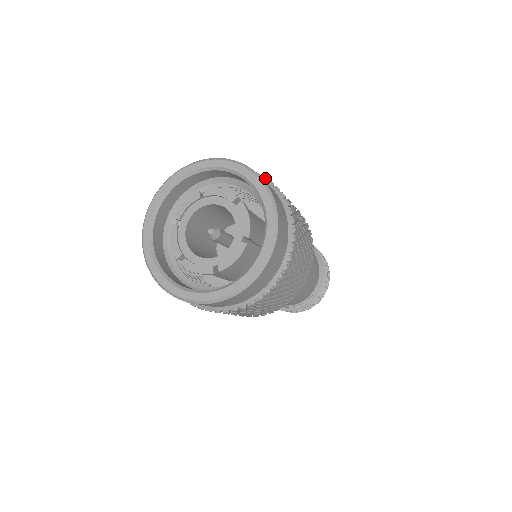
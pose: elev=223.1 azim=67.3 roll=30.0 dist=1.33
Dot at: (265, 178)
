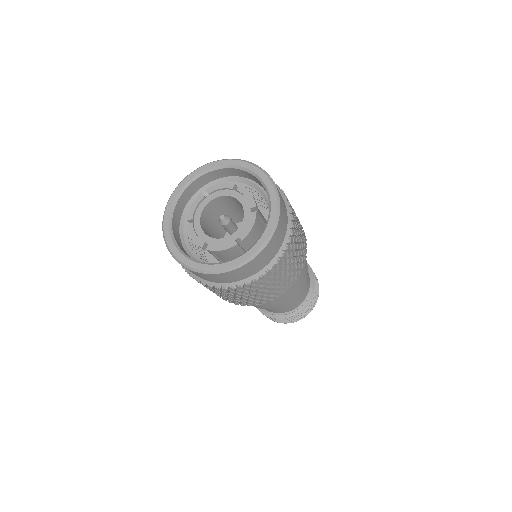
Dot at: occluded
